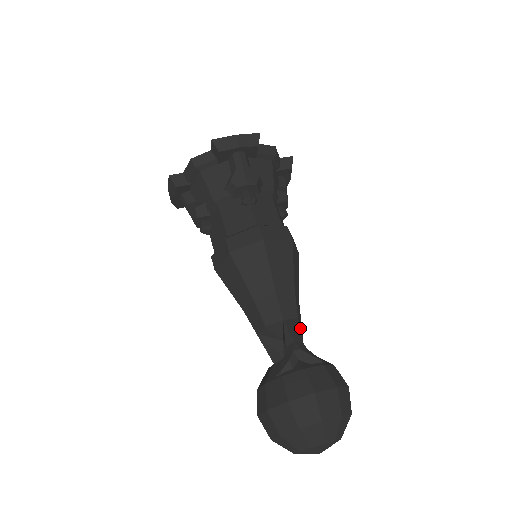
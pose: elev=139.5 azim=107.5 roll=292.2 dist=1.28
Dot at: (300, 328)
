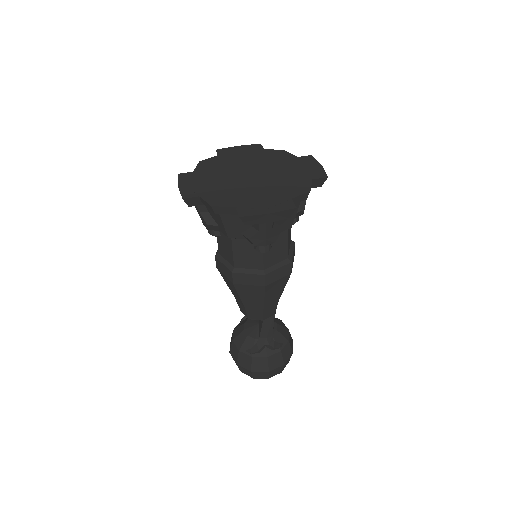
Dot at: occluded
